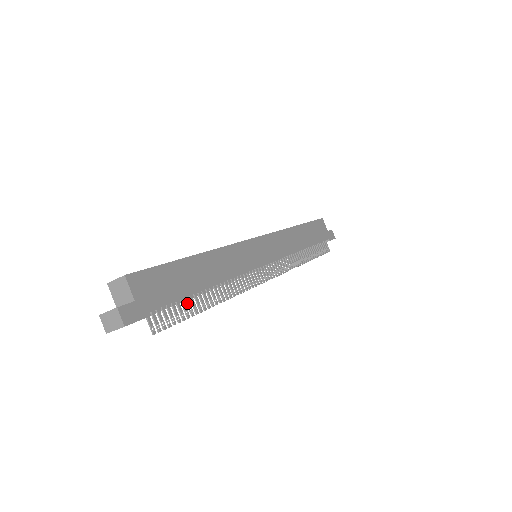
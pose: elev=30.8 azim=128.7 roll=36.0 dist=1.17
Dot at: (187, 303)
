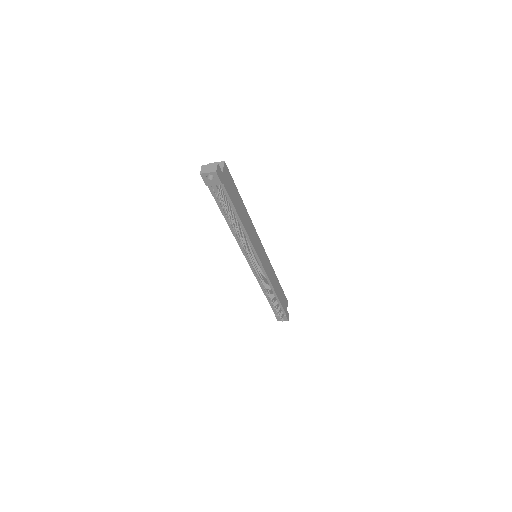
Dot at: (231, 211)
